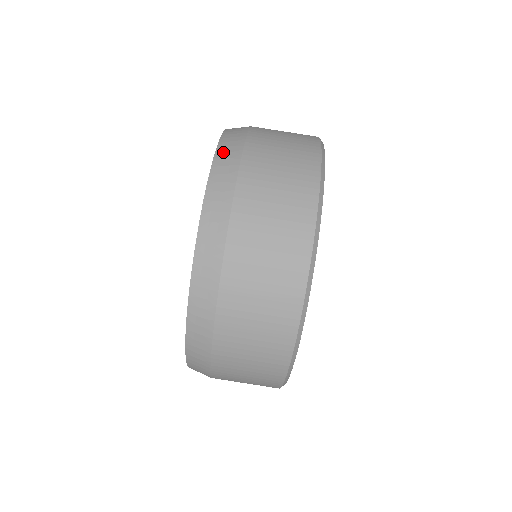
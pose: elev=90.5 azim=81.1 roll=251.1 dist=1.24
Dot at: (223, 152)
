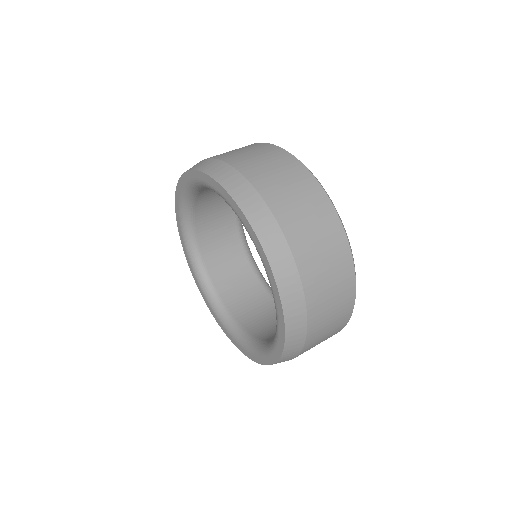
Dot at: occluded
